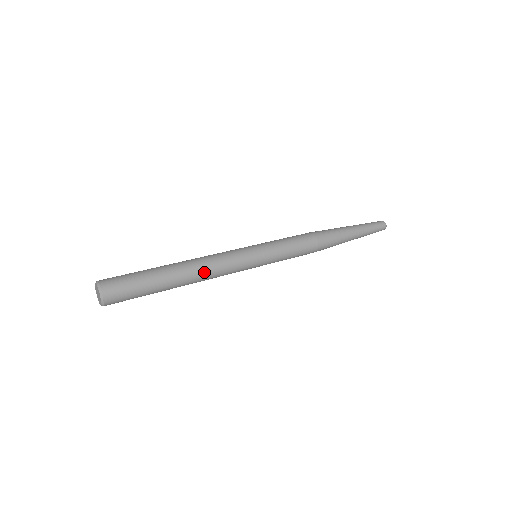
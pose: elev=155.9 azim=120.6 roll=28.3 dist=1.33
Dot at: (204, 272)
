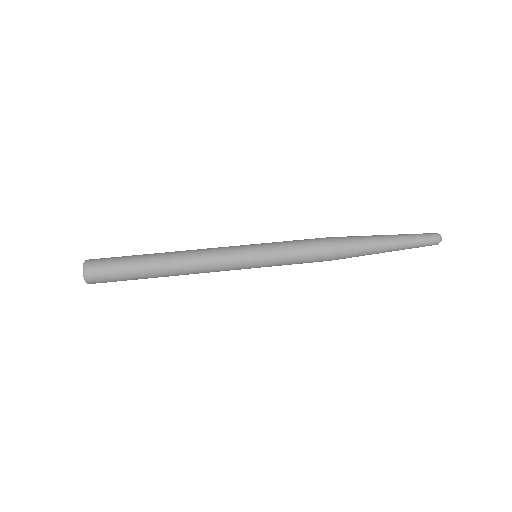
Dot at: occluded
